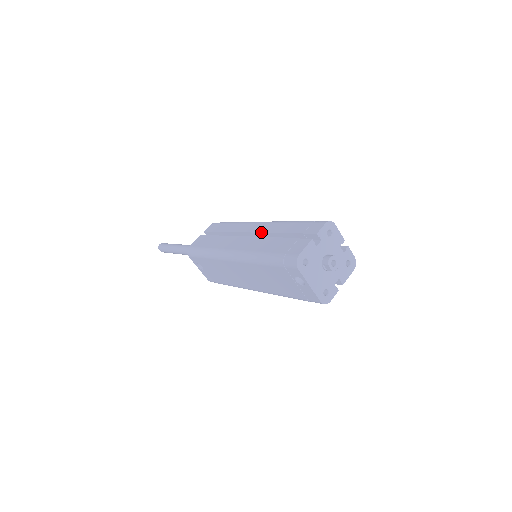
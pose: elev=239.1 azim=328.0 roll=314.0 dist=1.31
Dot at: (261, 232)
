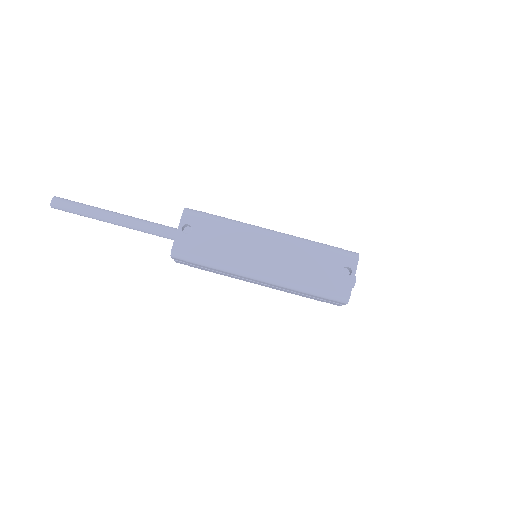
Dot at: occluded
